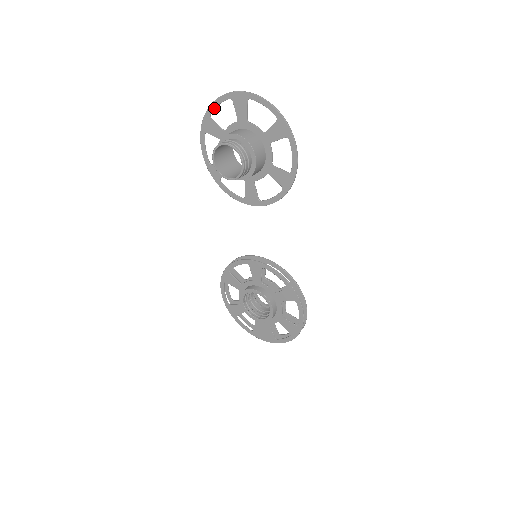
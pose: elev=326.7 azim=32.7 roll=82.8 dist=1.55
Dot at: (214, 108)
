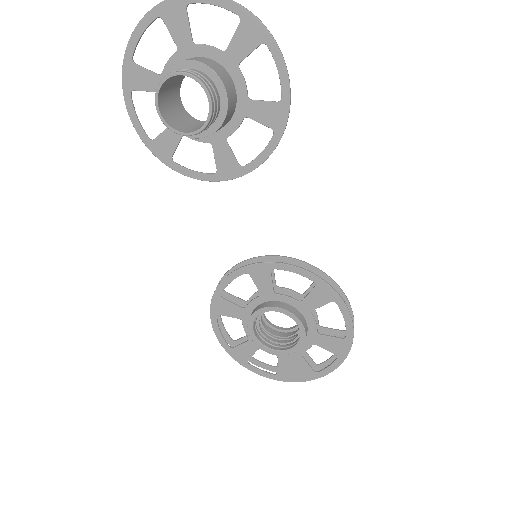
Dot at: (135, 44)
